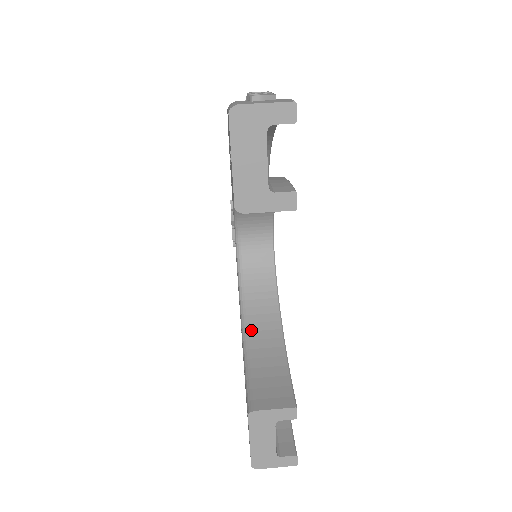
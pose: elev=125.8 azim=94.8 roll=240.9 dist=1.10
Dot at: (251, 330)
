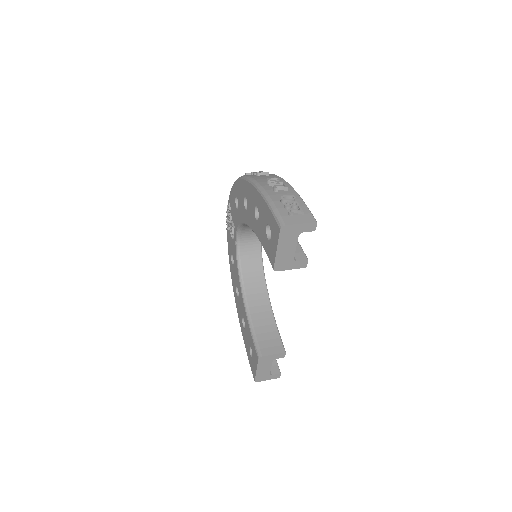
Dot at: (250, 300)
